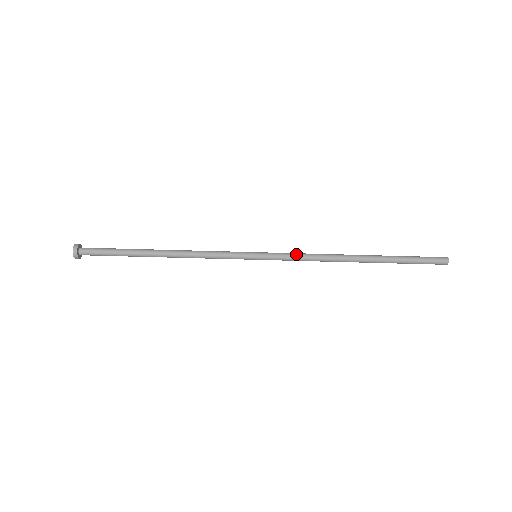
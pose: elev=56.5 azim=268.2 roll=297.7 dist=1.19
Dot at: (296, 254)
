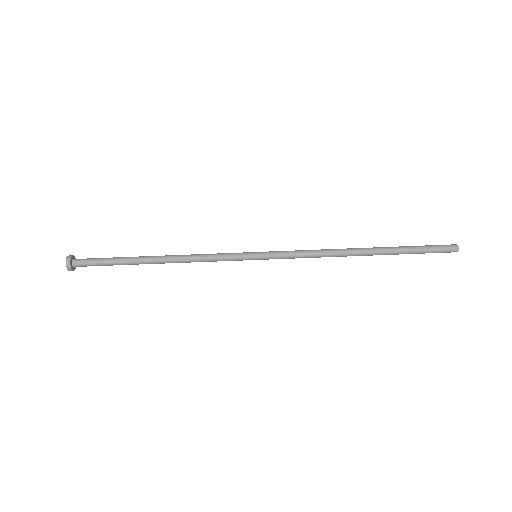
Dot at: (297, 252)
